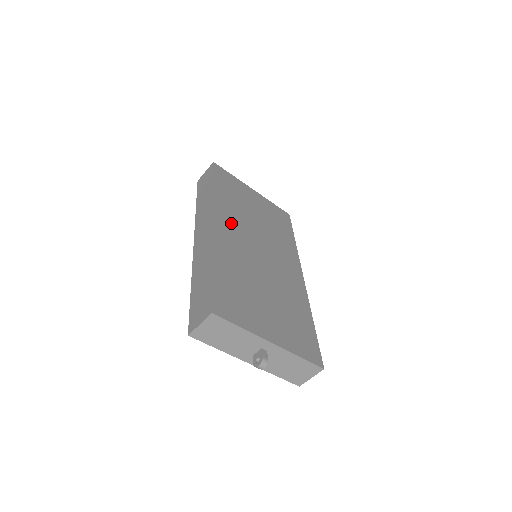
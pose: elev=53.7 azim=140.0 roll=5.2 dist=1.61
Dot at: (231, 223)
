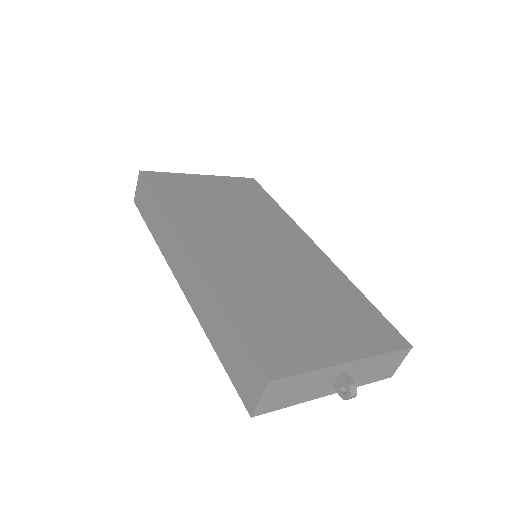
Dot at: (207, 237)
